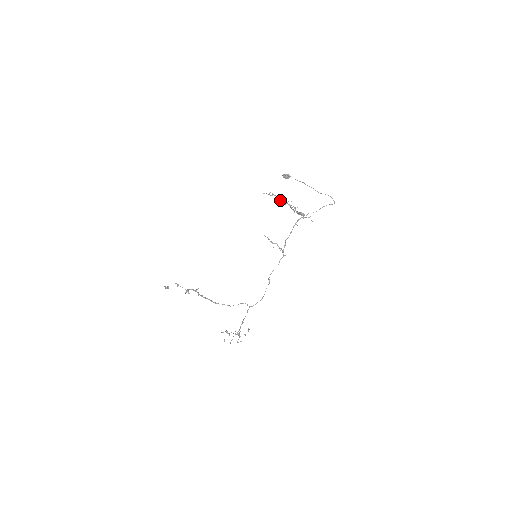
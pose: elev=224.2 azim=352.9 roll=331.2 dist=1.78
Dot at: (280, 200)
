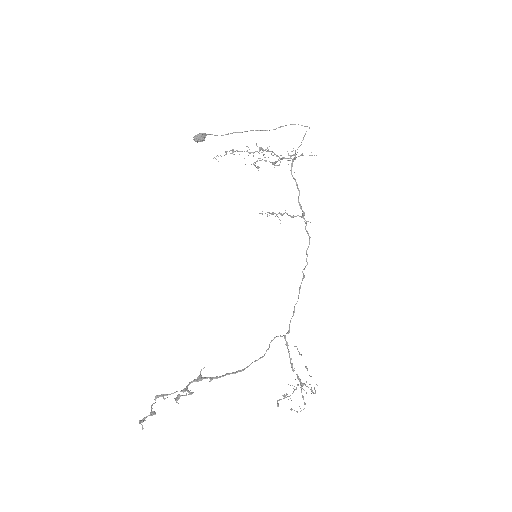
Dot at: (250, 152)
